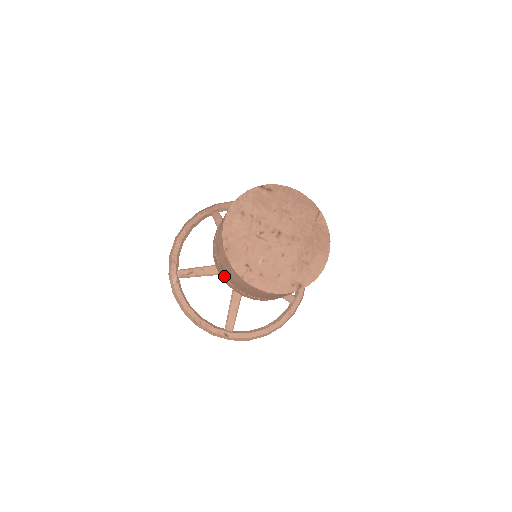
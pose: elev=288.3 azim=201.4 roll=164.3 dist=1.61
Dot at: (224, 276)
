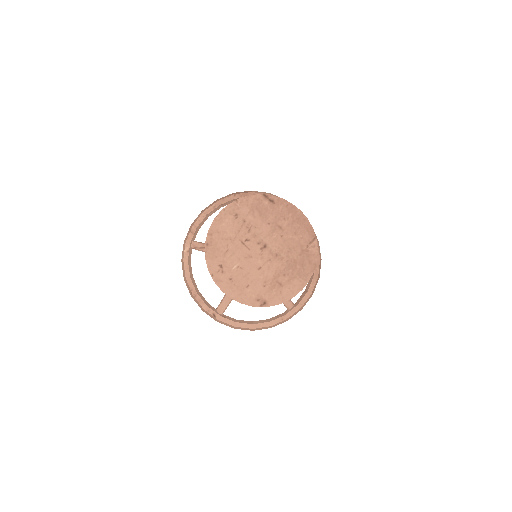
Dot at: occluded
